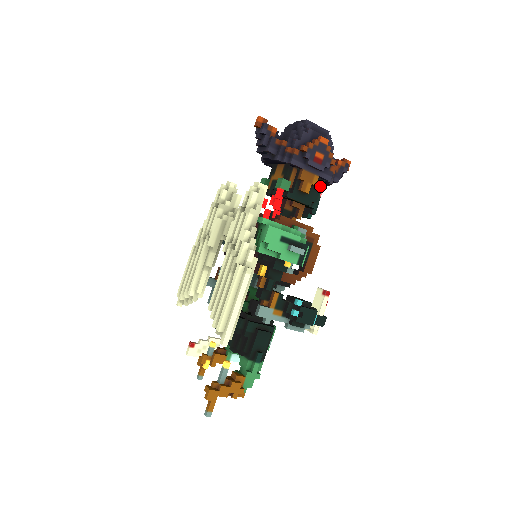
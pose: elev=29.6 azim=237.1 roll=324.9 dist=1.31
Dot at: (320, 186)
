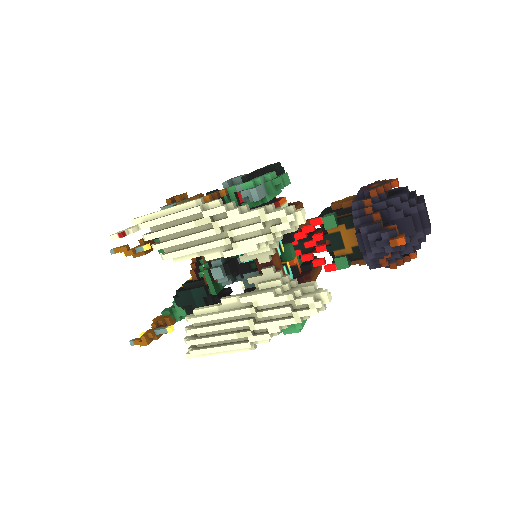
Dot at: occluded
